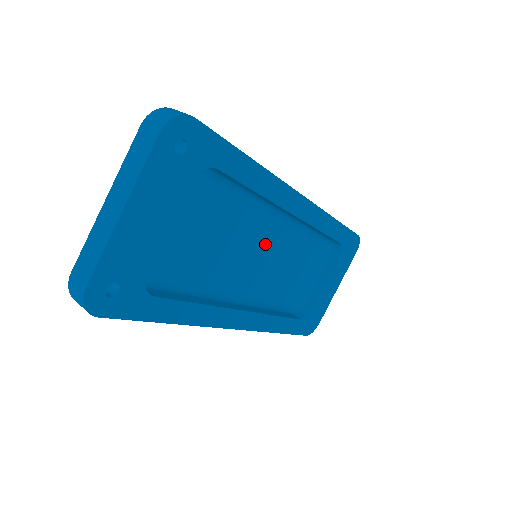
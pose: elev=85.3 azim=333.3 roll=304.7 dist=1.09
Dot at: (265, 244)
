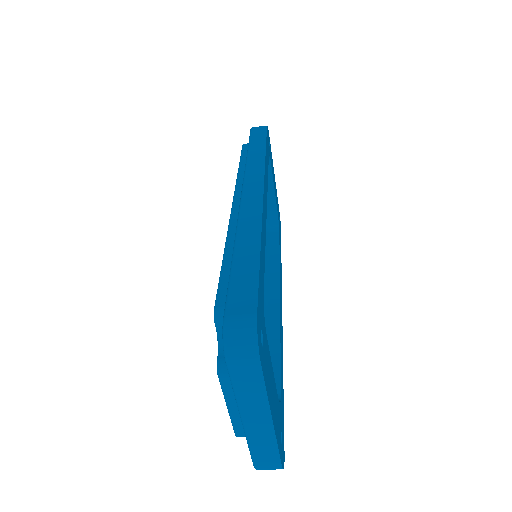
Dot at: occluded
